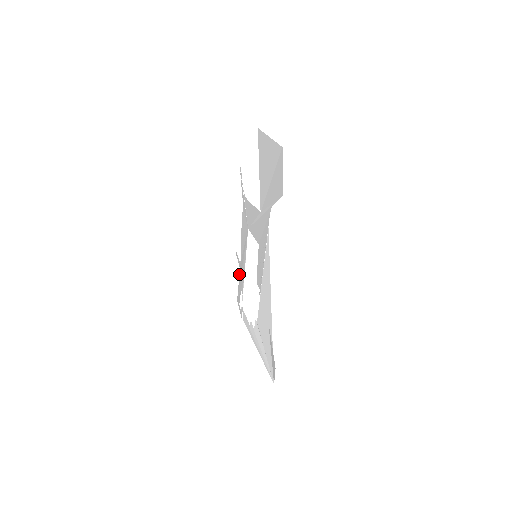
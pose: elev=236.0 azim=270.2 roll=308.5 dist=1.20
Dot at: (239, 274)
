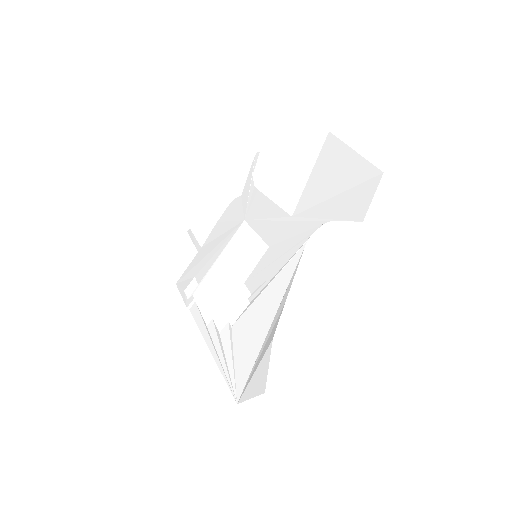
Dot at: (194, 258)
